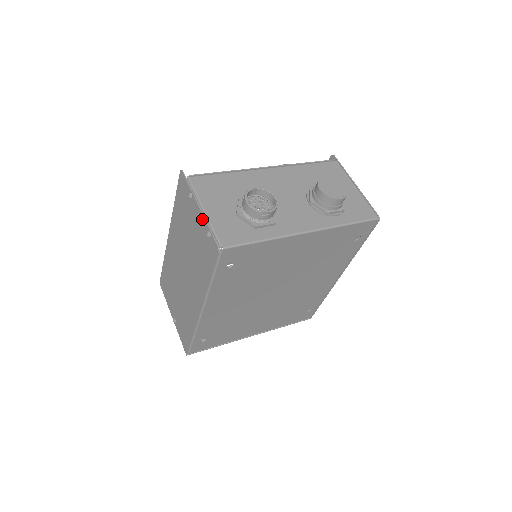
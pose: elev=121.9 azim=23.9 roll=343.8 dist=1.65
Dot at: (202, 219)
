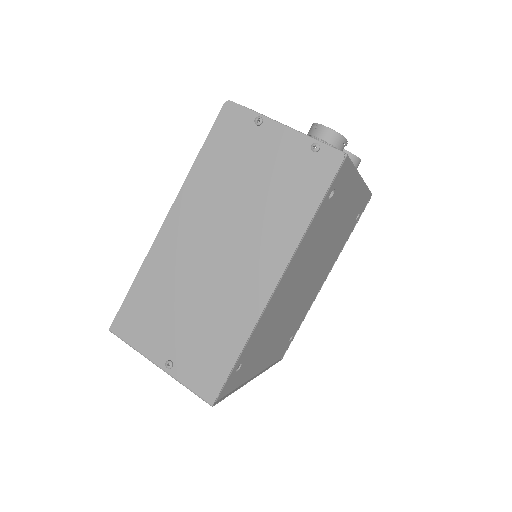
Dot at: (294, 137)
